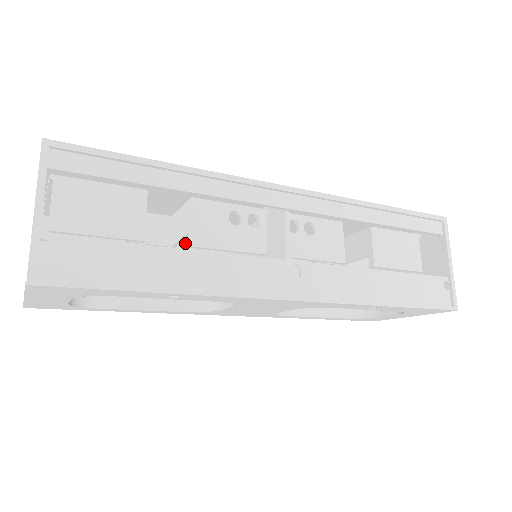
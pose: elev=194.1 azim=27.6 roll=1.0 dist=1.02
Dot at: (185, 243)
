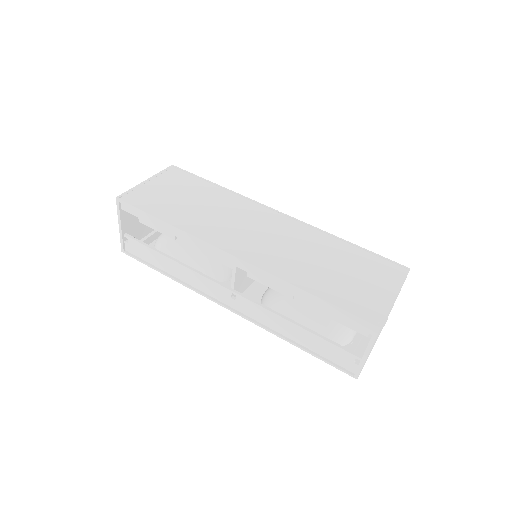
Dot at: occluded
